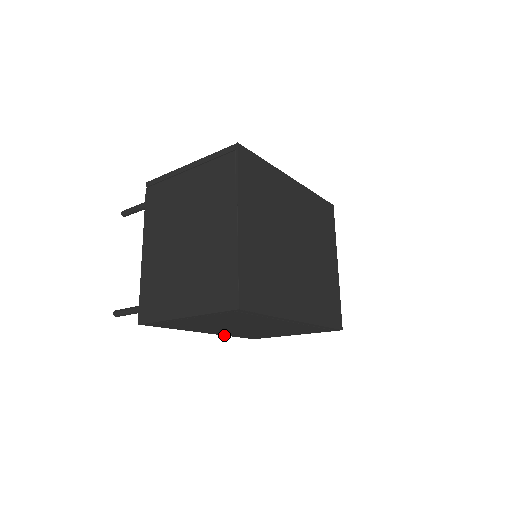
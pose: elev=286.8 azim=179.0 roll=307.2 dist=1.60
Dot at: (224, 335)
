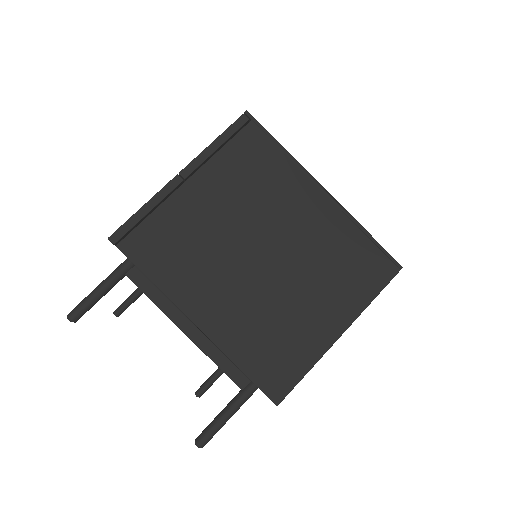
Dot at: occluded
